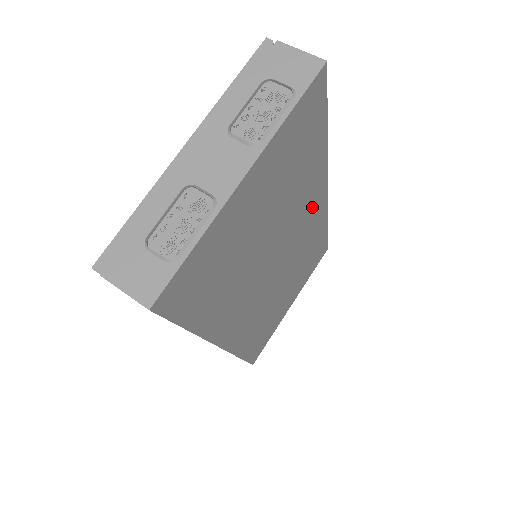
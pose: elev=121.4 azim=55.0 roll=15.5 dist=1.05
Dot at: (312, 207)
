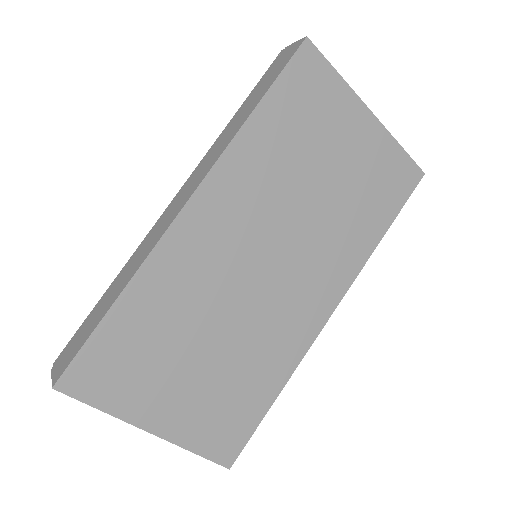
Dot at: (320, 291)
